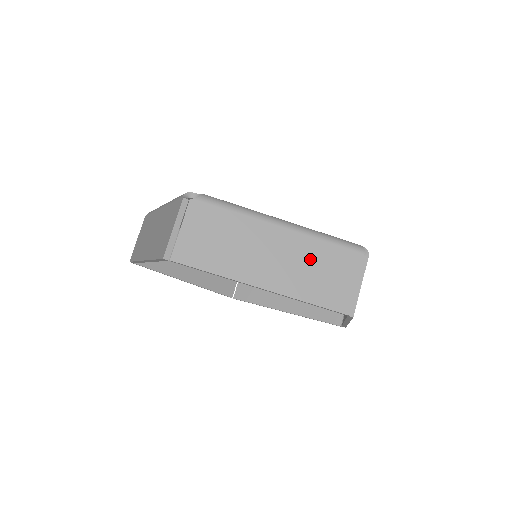
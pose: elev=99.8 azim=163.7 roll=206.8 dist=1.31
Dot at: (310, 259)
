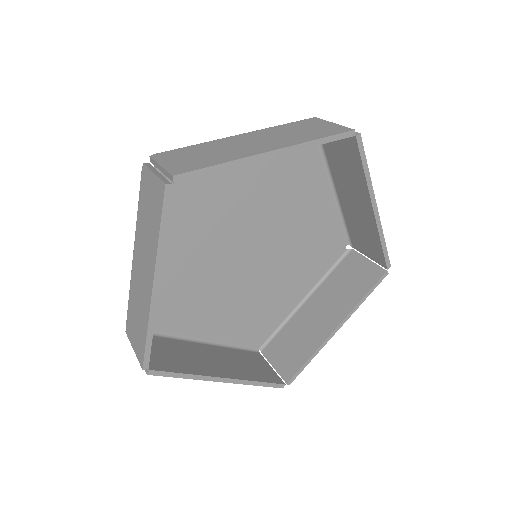
Dot at: (284, 132)
